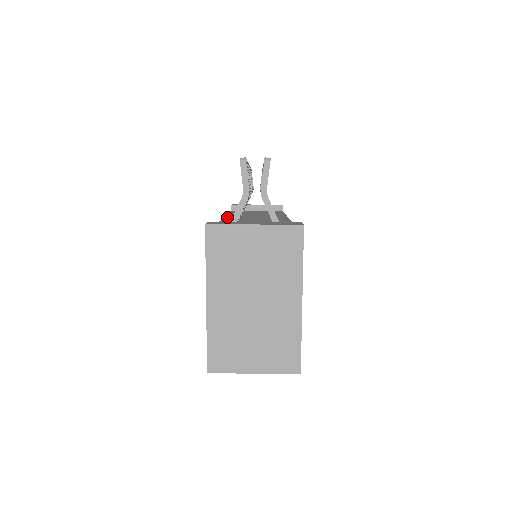
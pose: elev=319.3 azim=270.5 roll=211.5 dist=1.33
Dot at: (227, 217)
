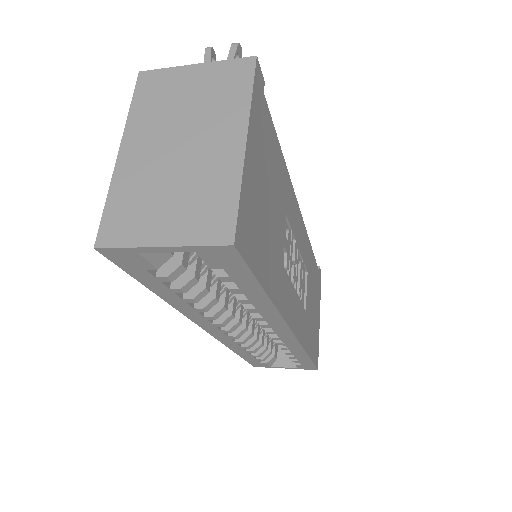
Dot at: occluded
